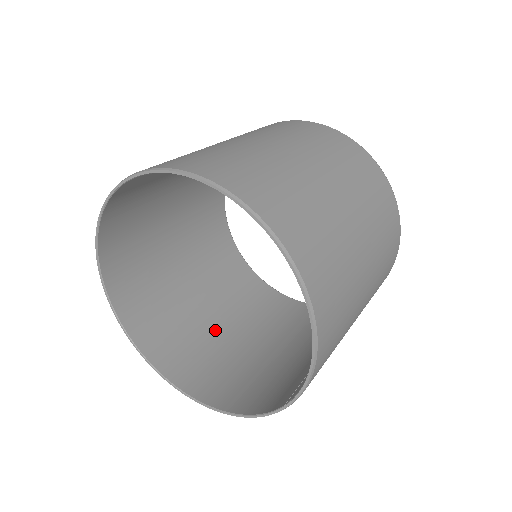
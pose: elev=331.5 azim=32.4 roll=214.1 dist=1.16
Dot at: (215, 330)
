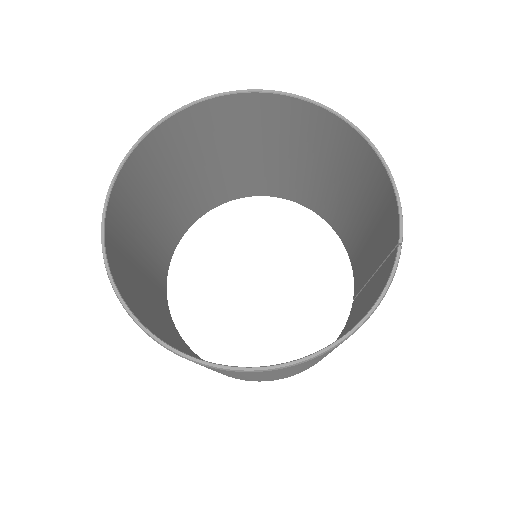
Dot at: occluded
